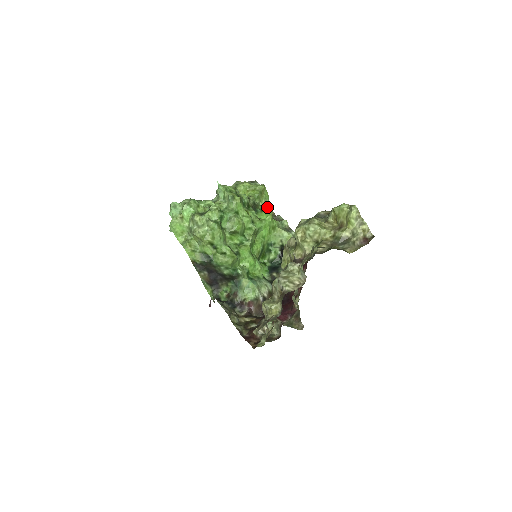
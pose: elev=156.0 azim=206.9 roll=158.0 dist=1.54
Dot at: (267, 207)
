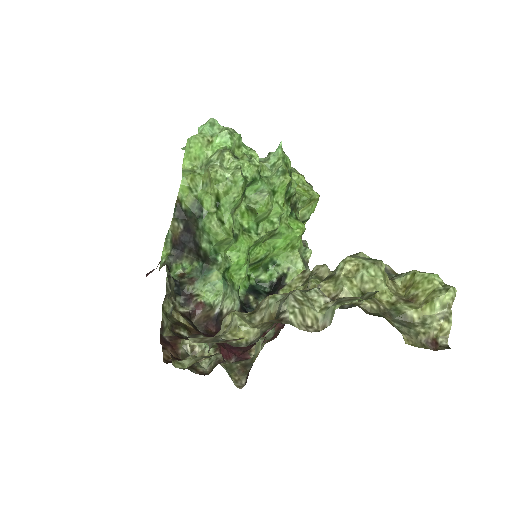
Dot at: (302, 222)
